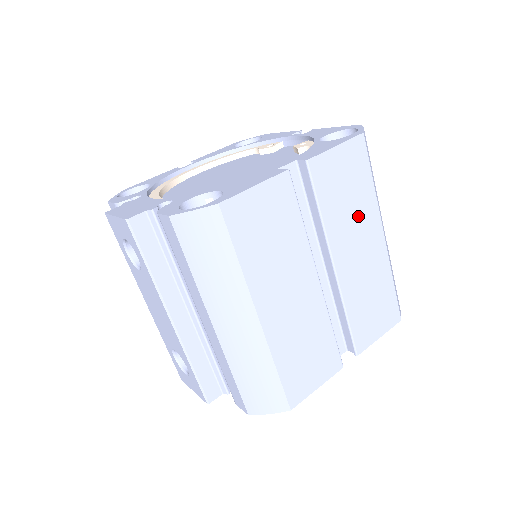
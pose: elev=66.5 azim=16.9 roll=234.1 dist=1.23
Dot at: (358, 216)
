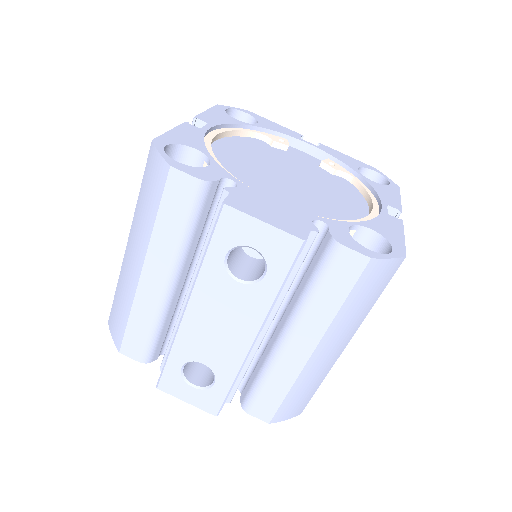
Dot at: occluded
